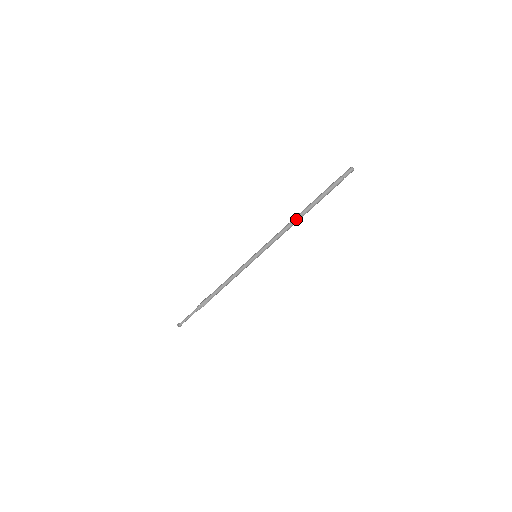
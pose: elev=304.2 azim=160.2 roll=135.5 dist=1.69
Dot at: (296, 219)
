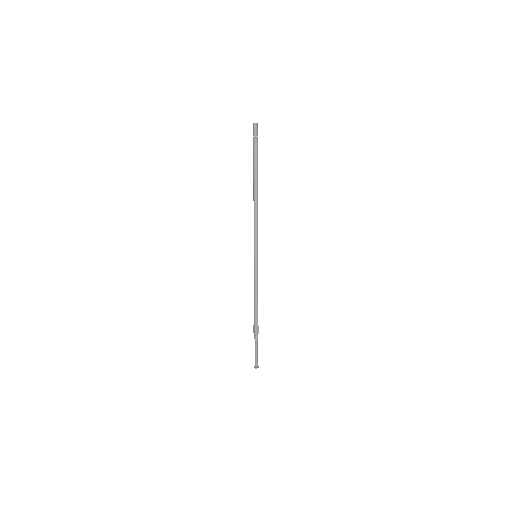
Dot at: (256, 199)
